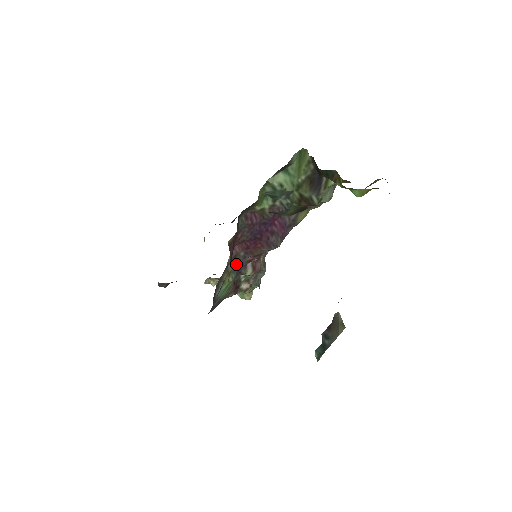
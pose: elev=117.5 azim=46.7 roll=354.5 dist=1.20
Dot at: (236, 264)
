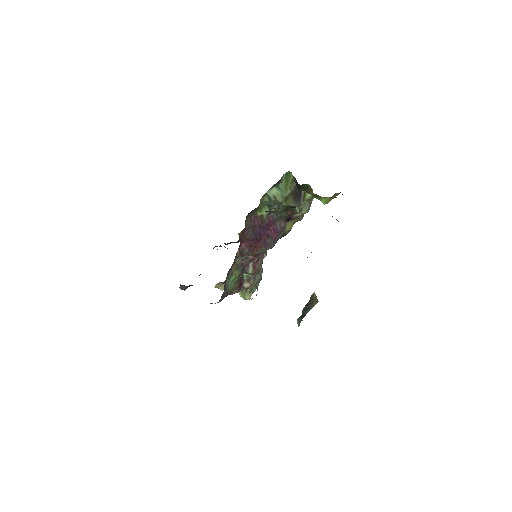
Dot at: (241, 262)
